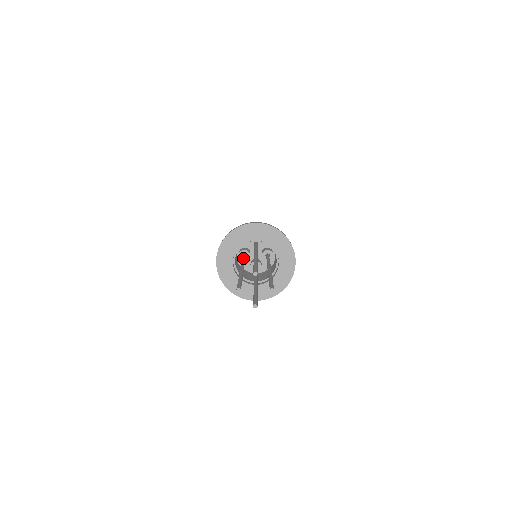
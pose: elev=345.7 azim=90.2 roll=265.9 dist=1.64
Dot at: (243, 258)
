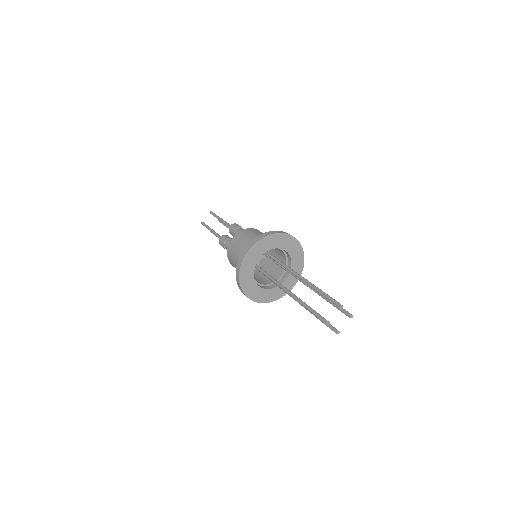
Dot at: (256, 265)
